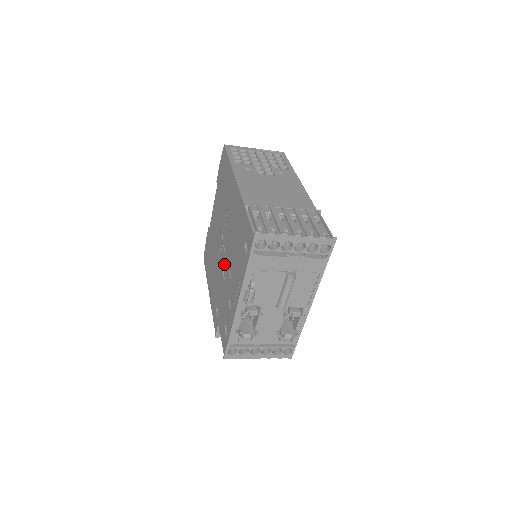
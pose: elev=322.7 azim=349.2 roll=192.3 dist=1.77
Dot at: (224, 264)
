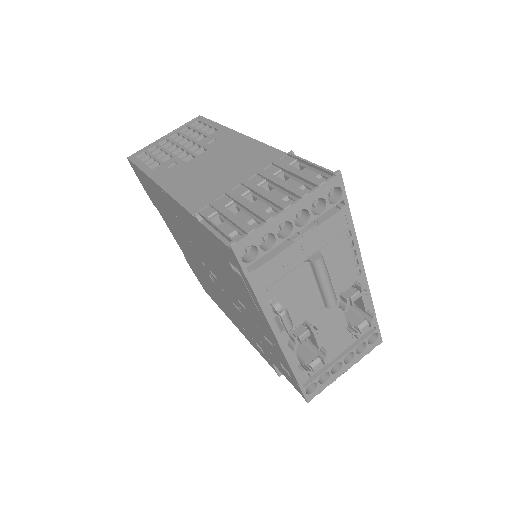
Dot at: (227, 294)
